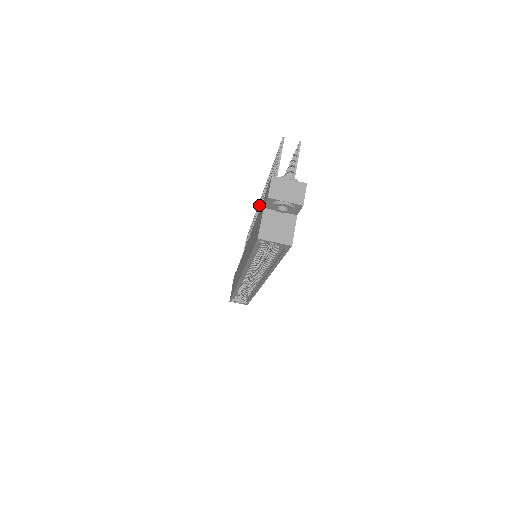
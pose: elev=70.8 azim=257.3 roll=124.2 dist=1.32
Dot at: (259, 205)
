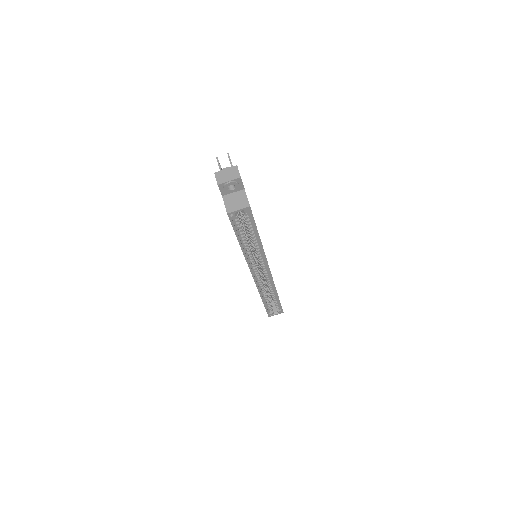
Dot at: occluded
